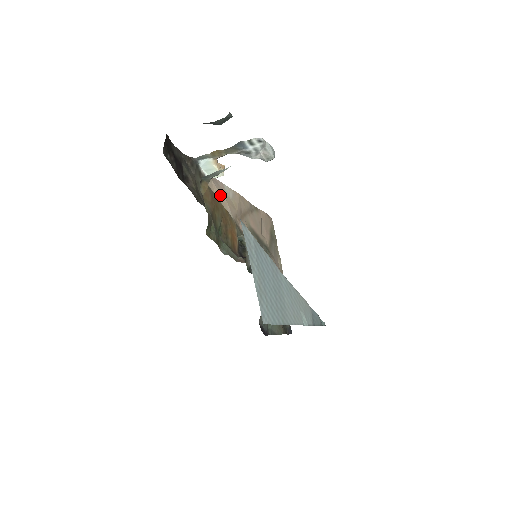
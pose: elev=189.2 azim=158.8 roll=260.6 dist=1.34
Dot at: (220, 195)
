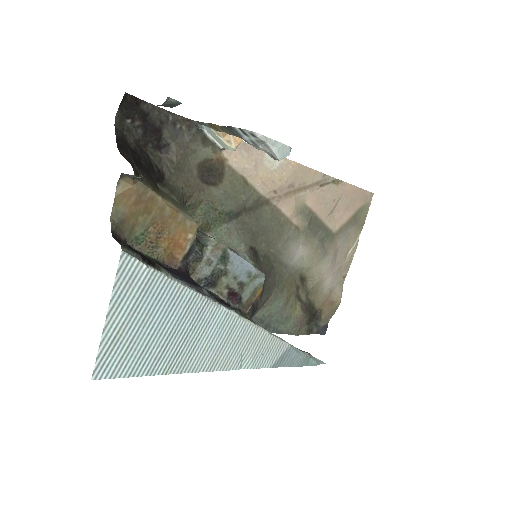
Dot at: (245, 166)
